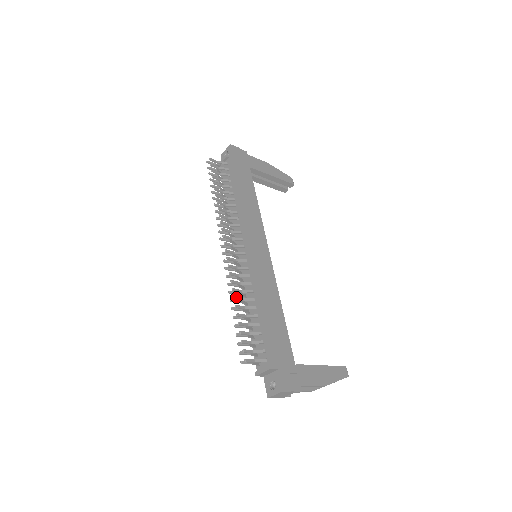
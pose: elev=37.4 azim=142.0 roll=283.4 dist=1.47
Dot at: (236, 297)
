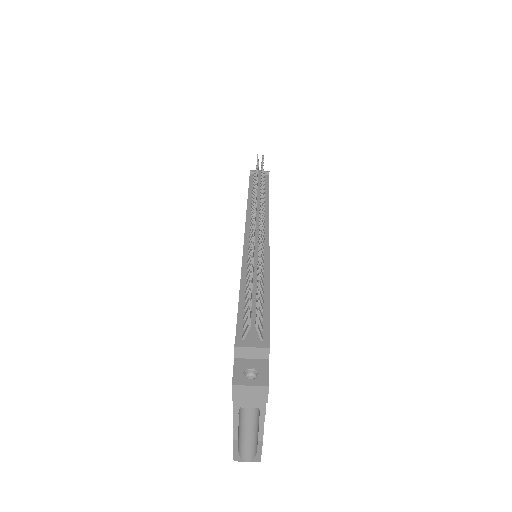
Dot at: occluded
